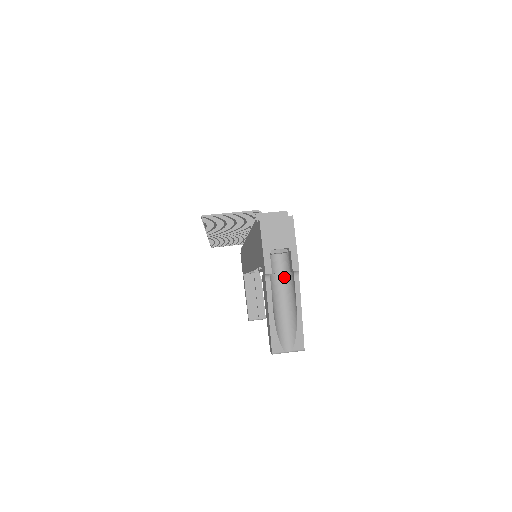
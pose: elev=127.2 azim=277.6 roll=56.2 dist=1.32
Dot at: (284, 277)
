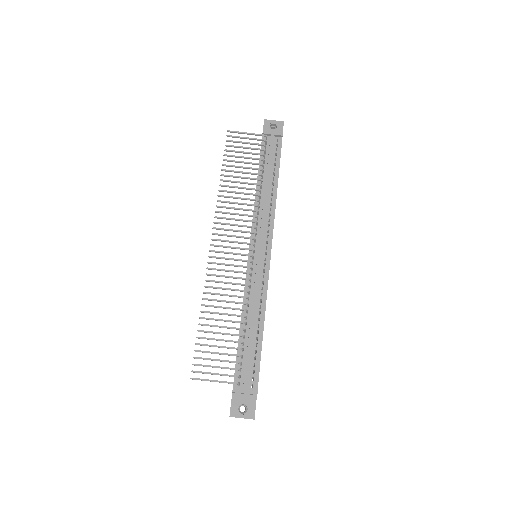
Dot at: occluded
